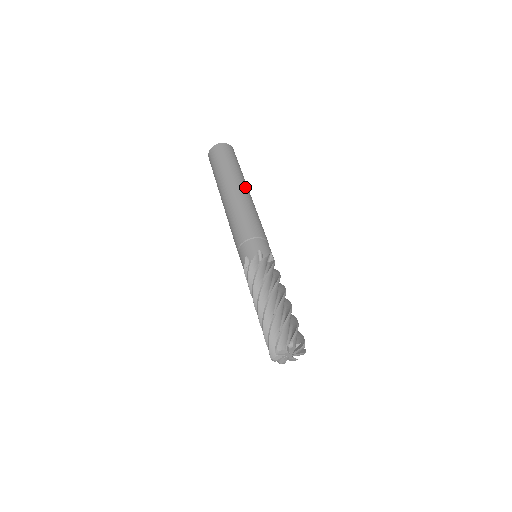
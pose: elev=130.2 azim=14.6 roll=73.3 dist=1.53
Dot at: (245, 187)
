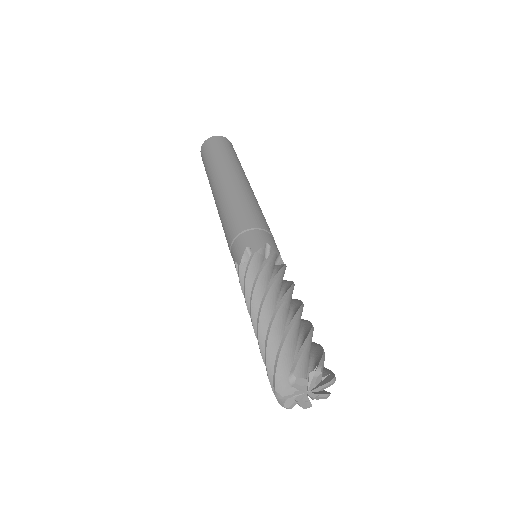
Dot at: (234, 174)
